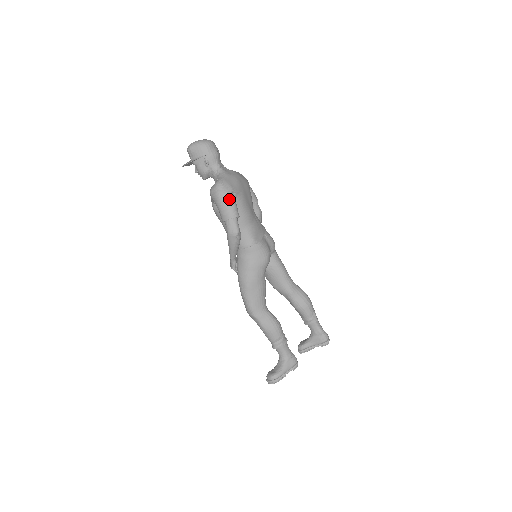
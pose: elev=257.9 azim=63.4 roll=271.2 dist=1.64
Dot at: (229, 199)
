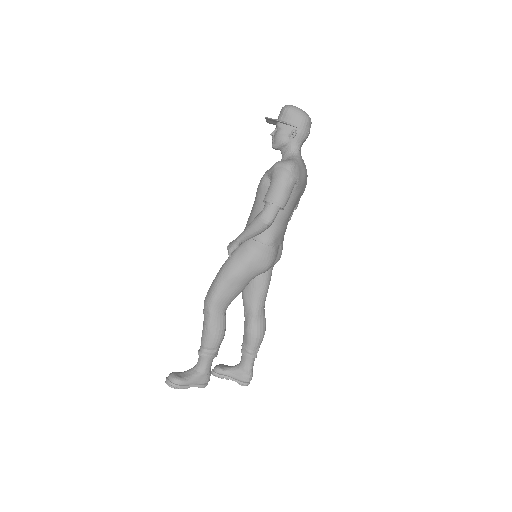
Dot at: (290, 186)
